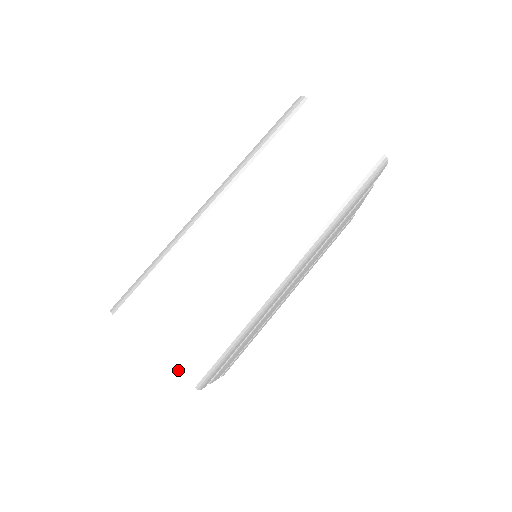
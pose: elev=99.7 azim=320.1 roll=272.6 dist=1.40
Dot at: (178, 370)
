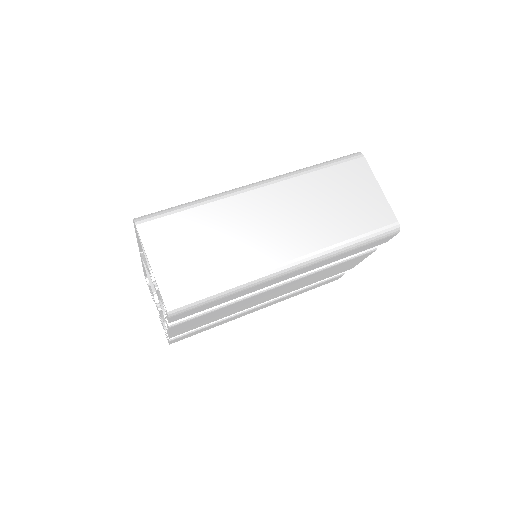
Dot at: (162, 291)
